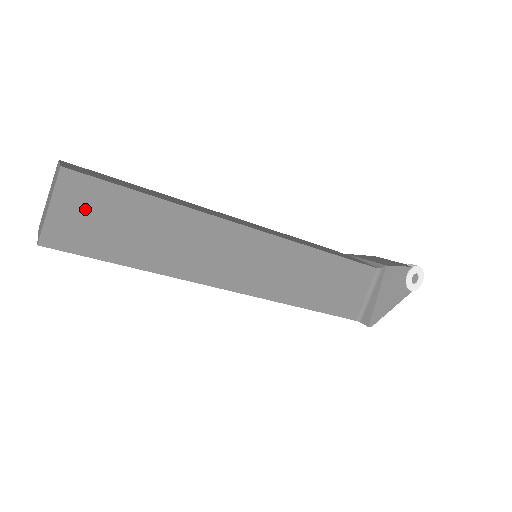
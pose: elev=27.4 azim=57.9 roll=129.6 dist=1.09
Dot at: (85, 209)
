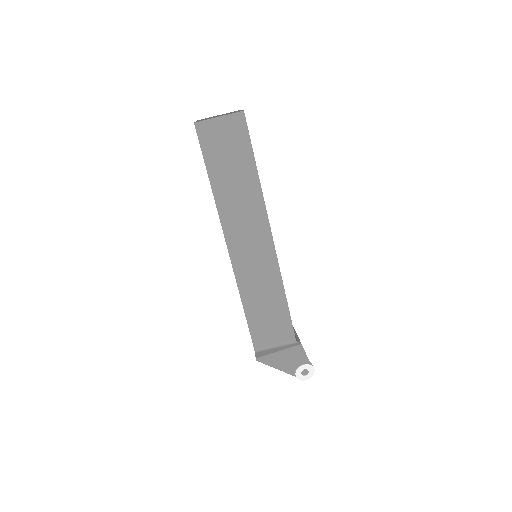
Dot at: (228, 136)
